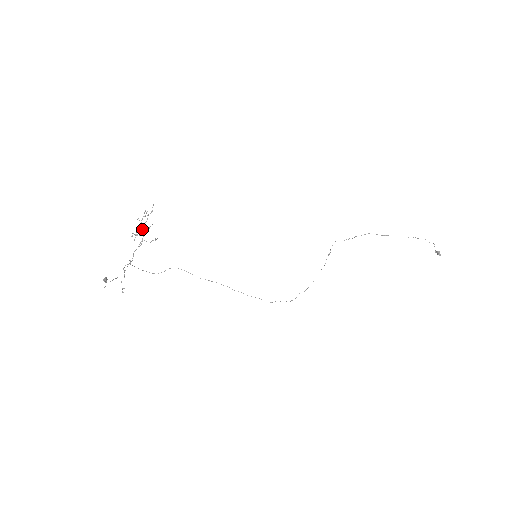
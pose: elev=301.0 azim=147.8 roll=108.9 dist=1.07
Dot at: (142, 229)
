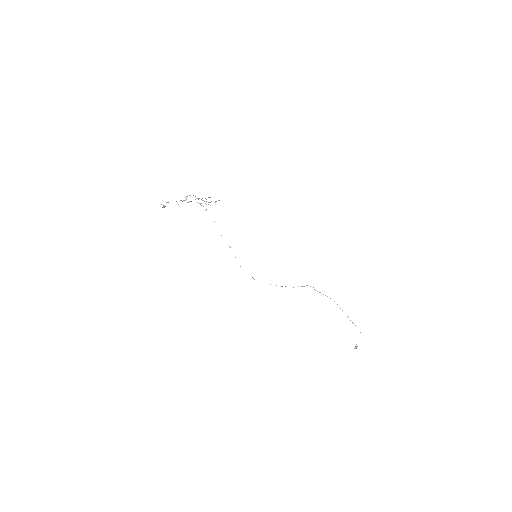
Dot at: occluded
